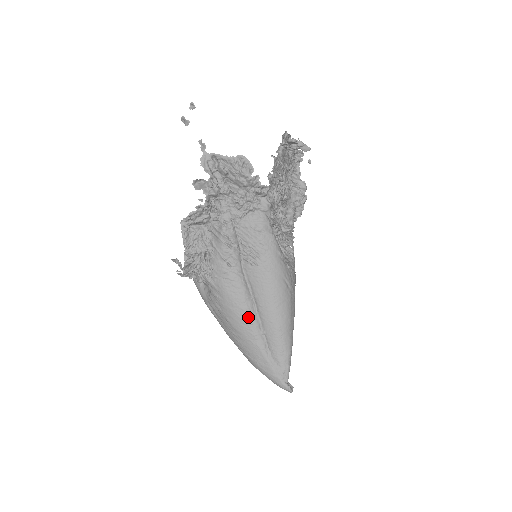
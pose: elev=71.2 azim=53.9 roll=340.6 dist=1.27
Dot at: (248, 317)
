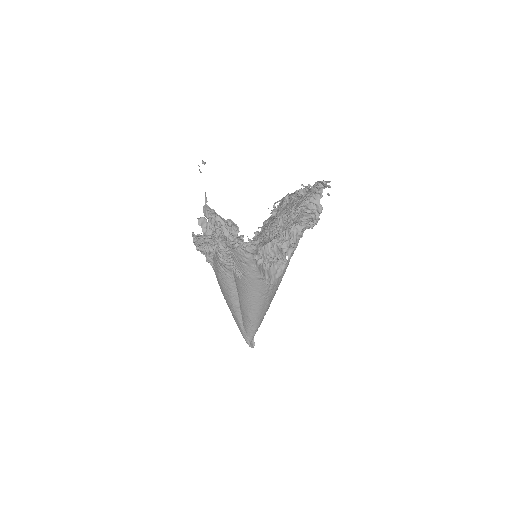
Dot at: (231, 301)
